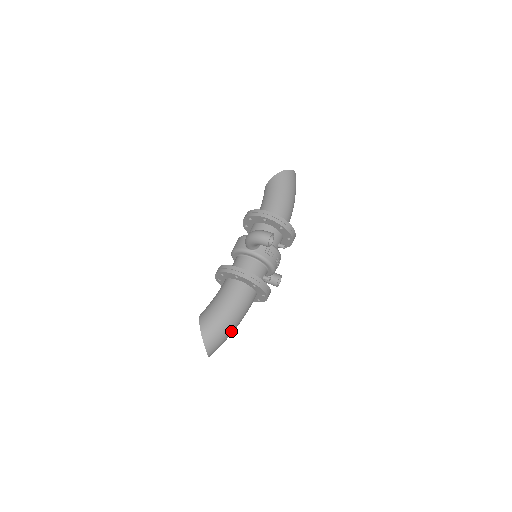
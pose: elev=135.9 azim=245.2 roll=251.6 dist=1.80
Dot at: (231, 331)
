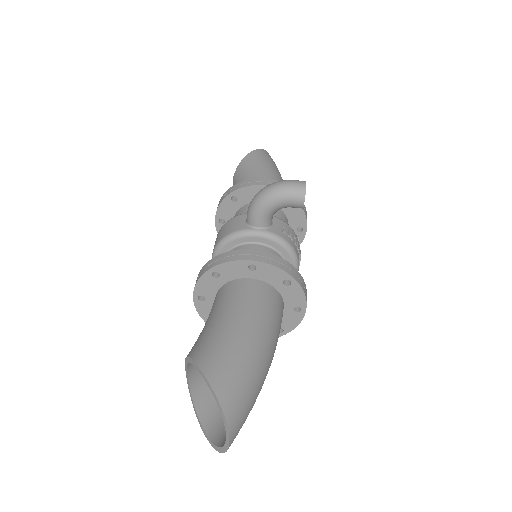
Dot at: (263, 380)
